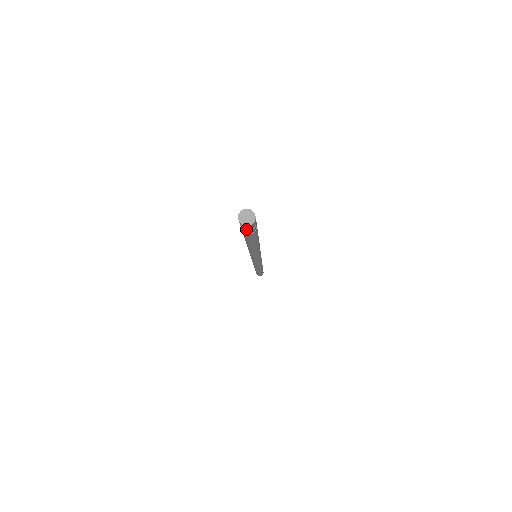
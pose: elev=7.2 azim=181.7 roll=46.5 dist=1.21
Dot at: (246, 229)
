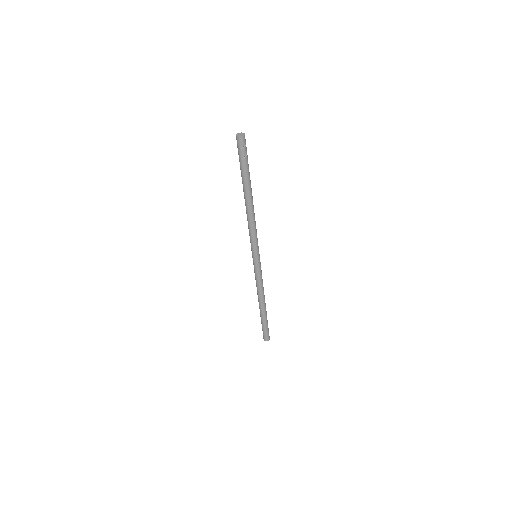
Dot at: (237, 145)
